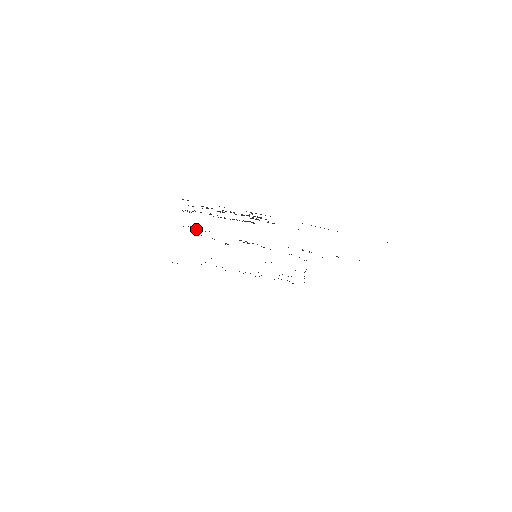
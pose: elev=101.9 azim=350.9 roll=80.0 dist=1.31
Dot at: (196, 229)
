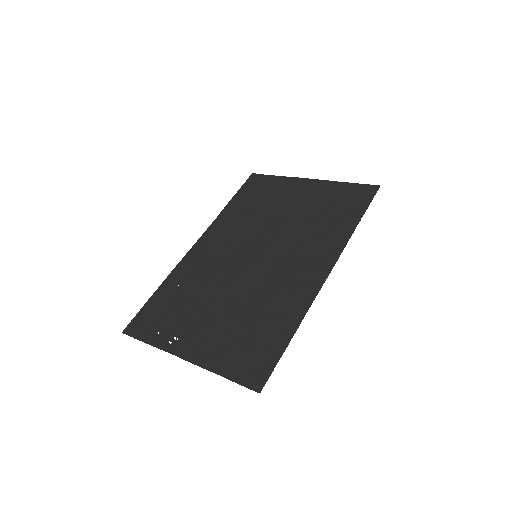
Dot at: (184, 282)
